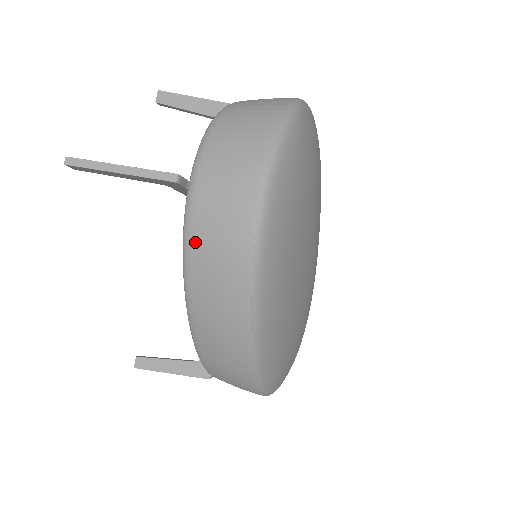
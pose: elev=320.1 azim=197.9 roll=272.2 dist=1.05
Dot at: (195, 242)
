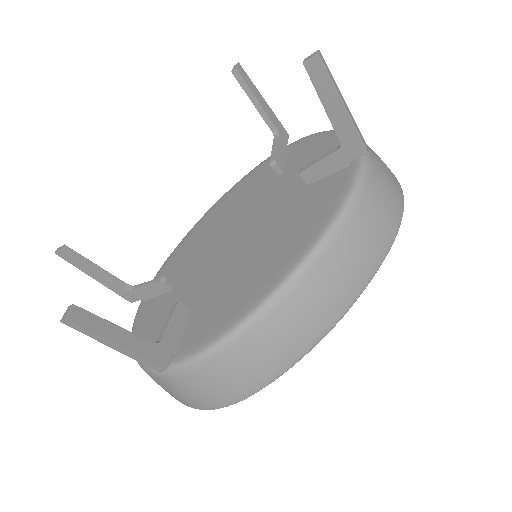
Dot at: (363, 205)
